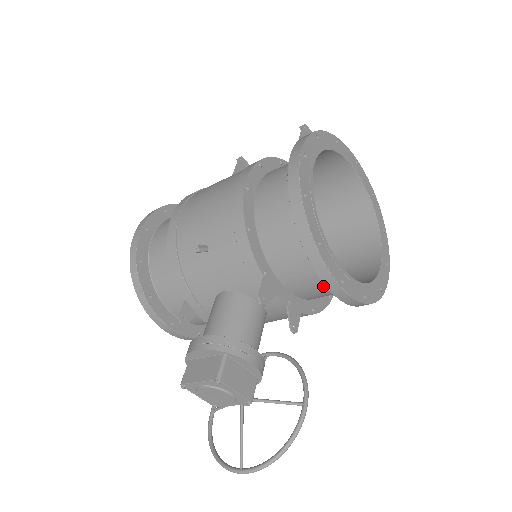
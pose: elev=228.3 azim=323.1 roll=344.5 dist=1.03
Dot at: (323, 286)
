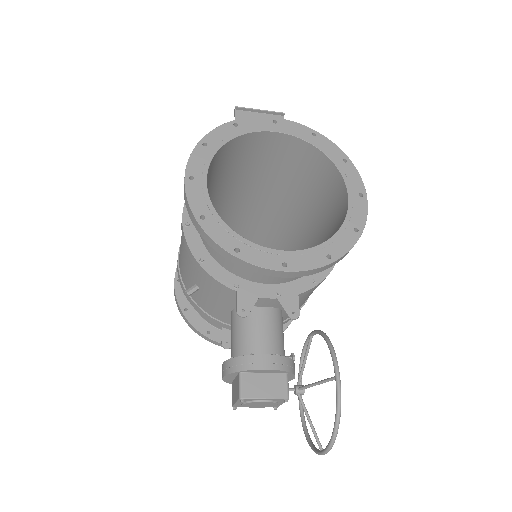
Dot at: occluded
